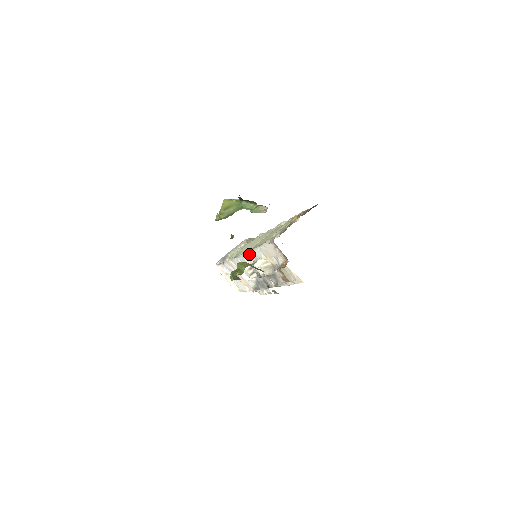
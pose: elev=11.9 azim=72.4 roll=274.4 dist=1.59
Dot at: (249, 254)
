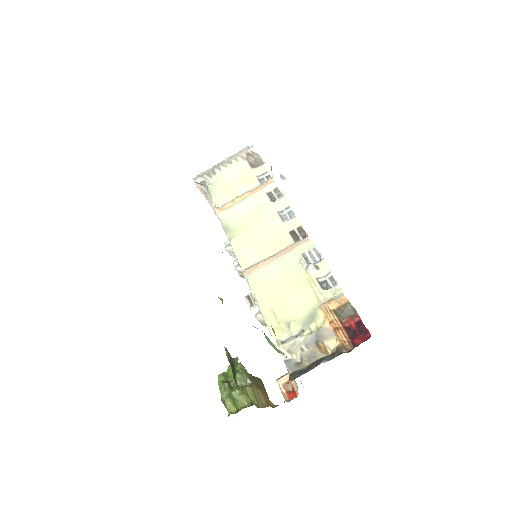
Dot at: (248, 284)
